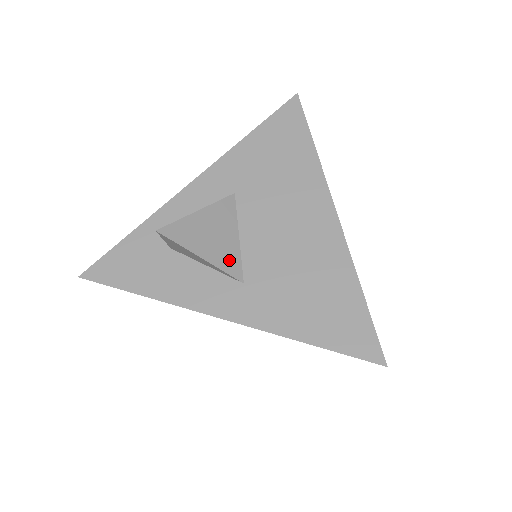
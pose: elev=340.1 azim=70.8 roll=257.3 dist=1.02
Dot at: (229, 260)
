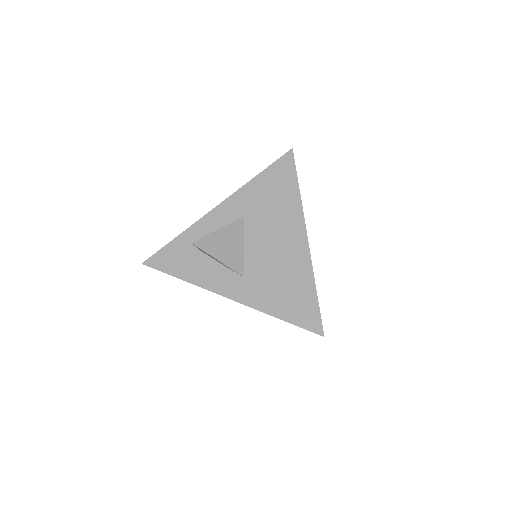
Dot at: (236, 262)
